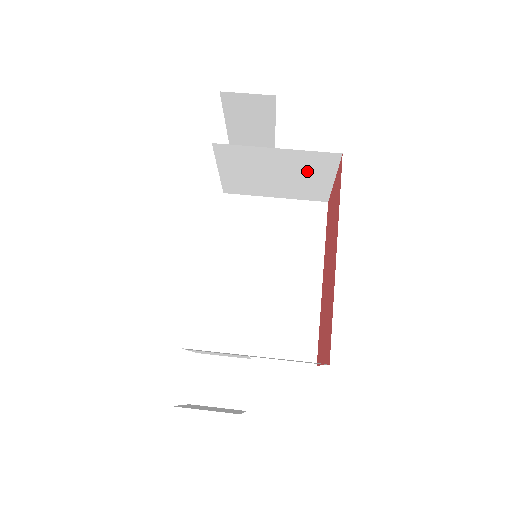
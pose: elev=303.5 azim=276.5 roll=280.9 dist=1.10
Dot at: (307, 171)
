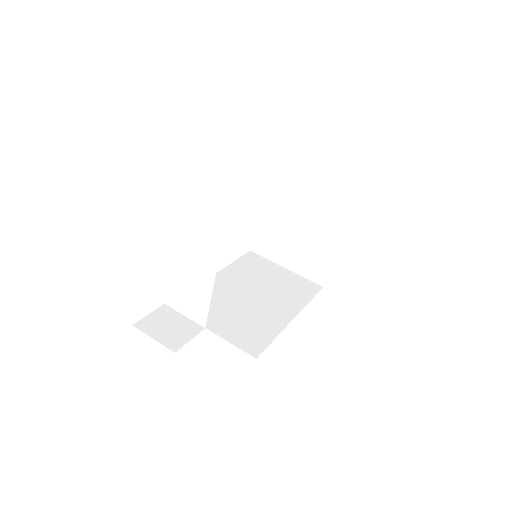
Dot at: (319, 236)
